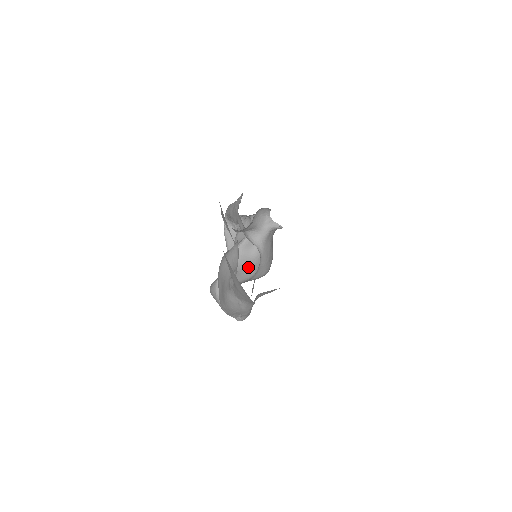
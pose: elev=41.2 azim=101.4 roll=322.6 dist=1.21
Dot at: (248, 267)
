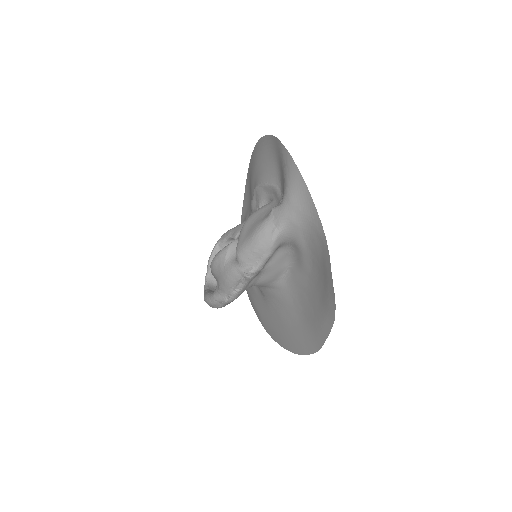
Dot at: occluded
